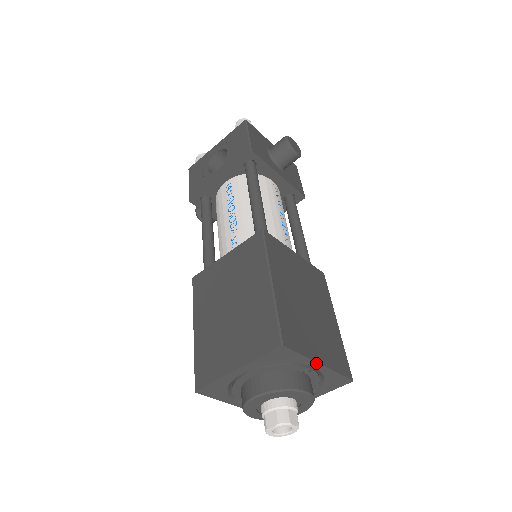
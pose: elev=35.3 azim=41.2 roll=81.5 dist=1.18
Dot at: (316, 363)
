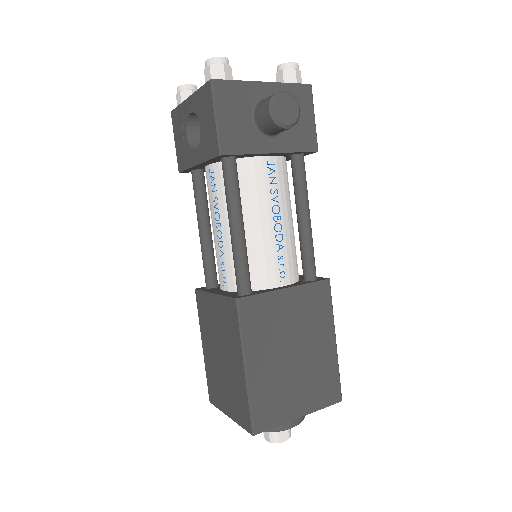
Dot at: occluded
